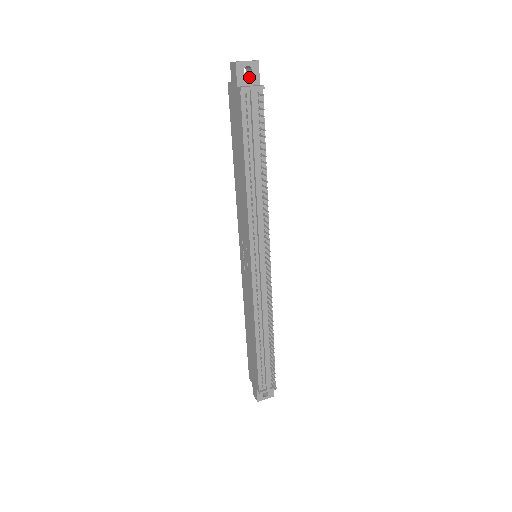
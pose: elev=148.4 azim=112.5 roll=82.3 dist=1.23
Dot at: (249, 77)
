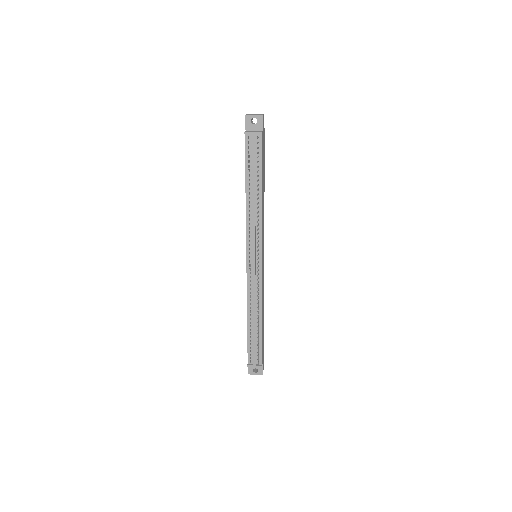
Dot at: (255, 125)
